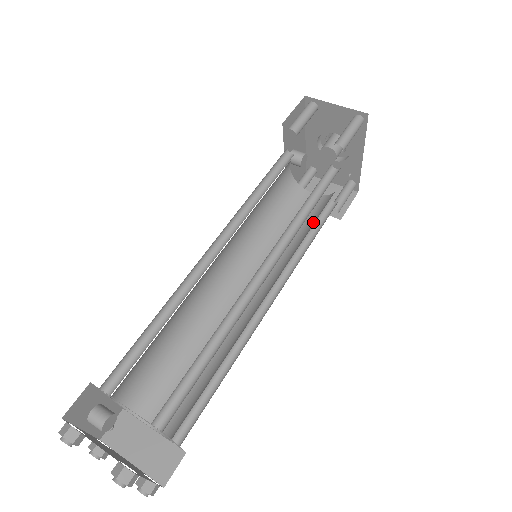
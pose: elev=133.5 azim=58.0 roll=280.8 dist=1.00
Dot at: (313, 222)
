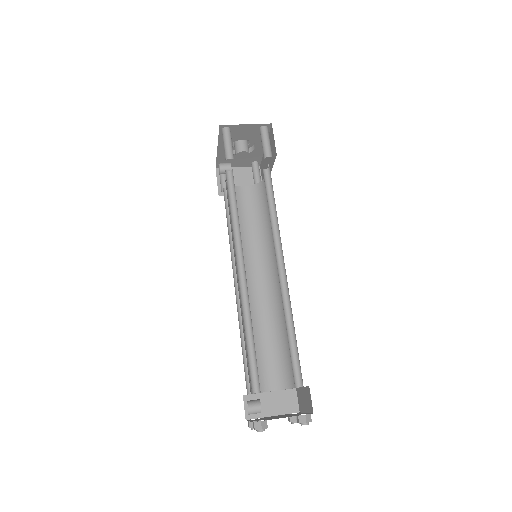
Dot at: (264, 210)
